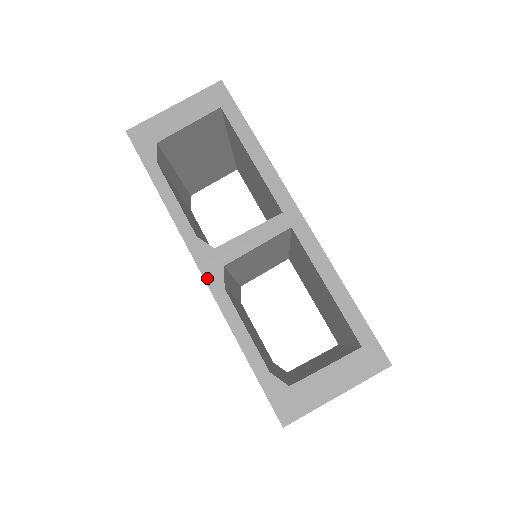
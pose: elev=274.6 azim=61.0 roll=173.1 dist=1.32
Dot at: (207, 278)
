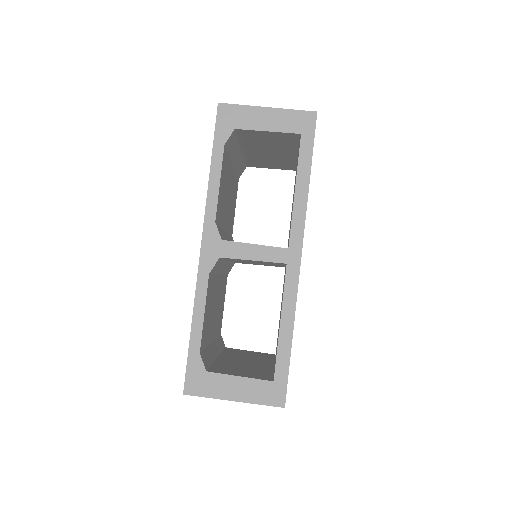
Dot at: (202, 258)
